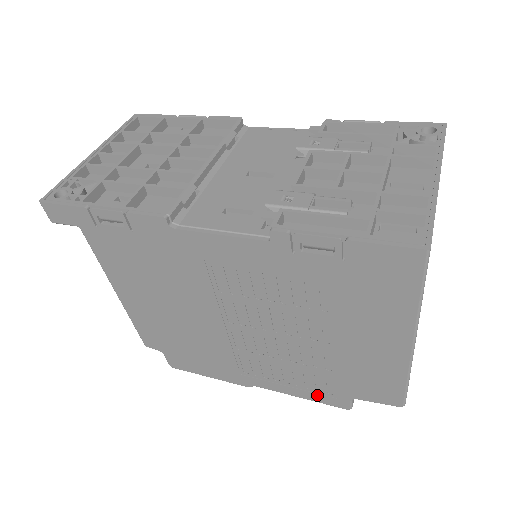
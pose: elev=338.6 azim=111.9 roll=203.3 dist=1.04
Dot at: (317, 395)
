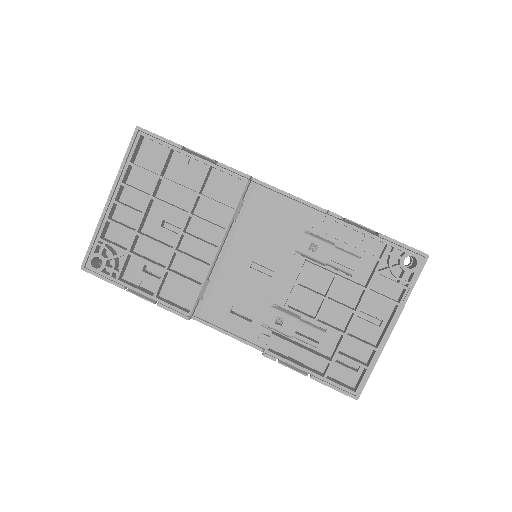
Dot at: occluded
